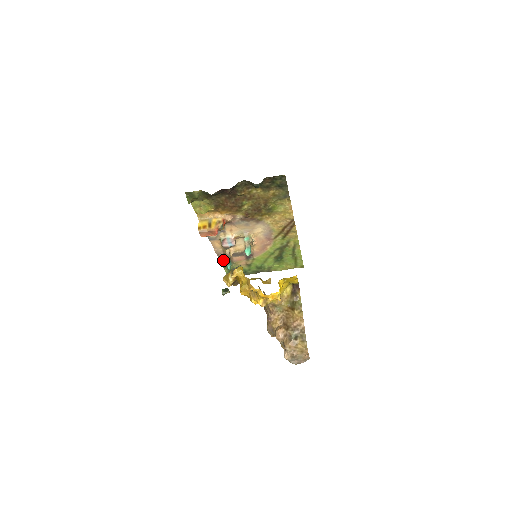
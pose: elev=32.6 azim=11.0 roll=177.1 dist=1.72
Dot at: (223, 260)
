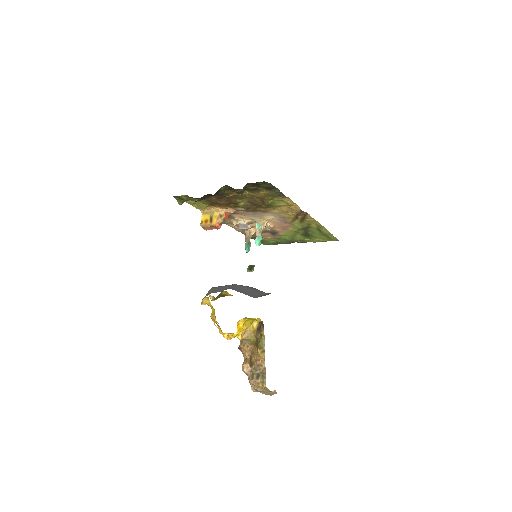
Dot at: occluded
